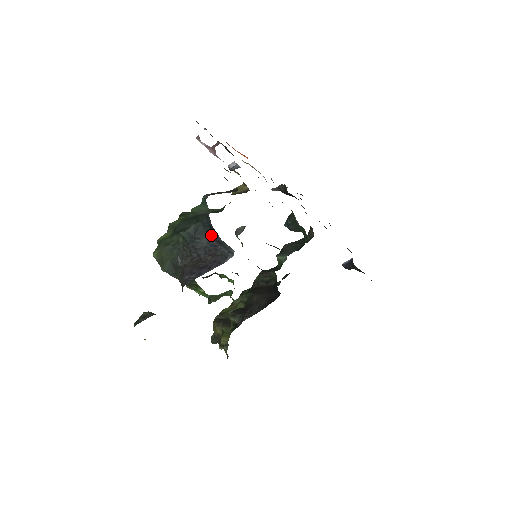
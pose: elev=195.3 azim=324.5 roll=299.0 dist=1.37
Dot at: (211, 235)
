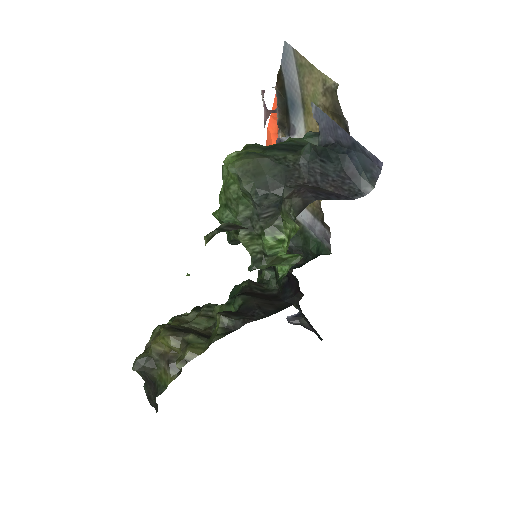
Dot at: (340, 164)
